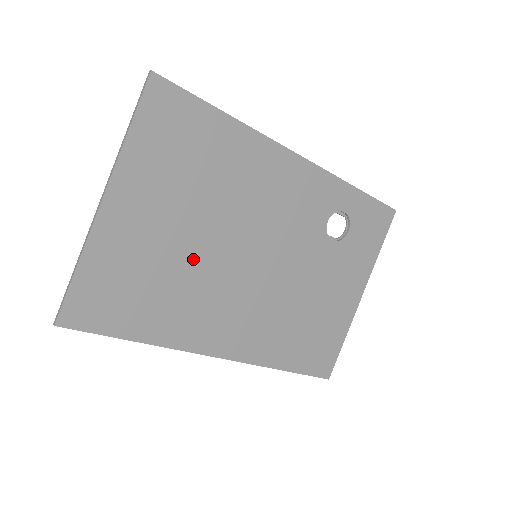
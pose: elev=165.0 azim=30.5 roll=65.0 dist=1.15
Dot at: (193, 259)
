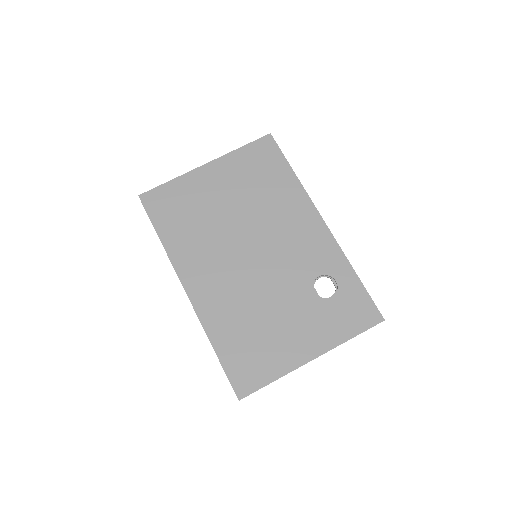
Dot at: (220, 223)
